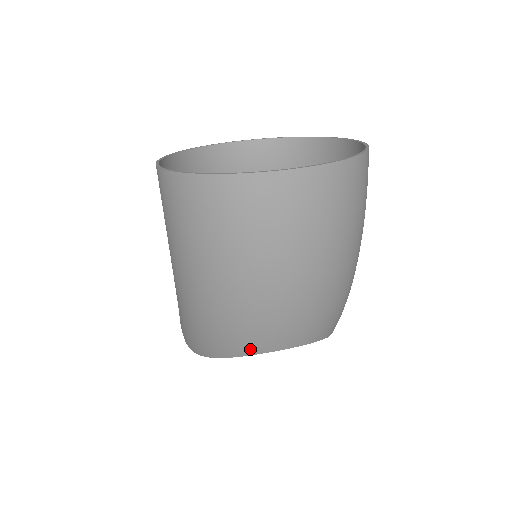
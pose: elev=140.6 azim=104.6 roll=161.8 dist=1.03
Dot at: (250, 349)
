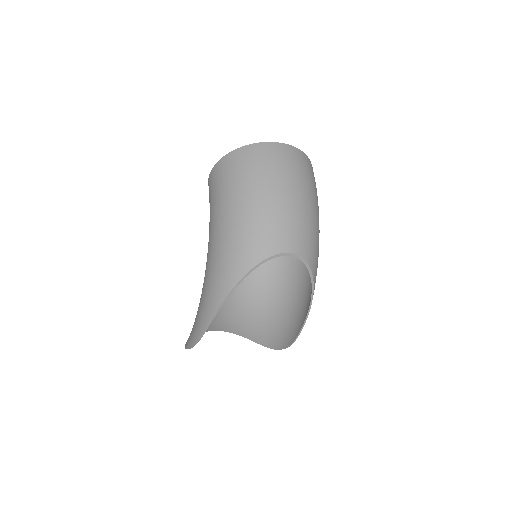
Dot at: (268, 250)
